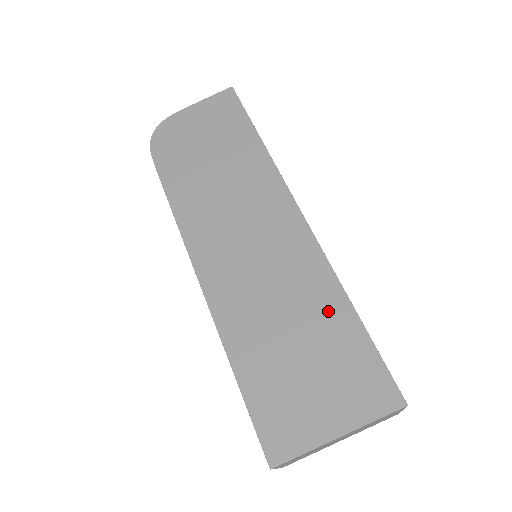
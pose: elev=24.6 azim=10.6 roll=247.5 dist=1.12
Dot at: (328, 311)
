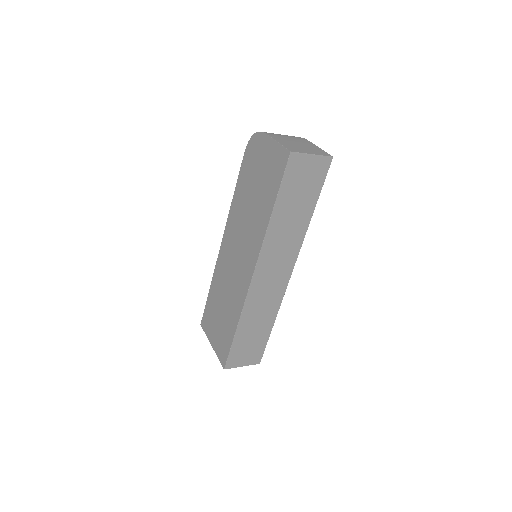
Dot at: (232, 318)
